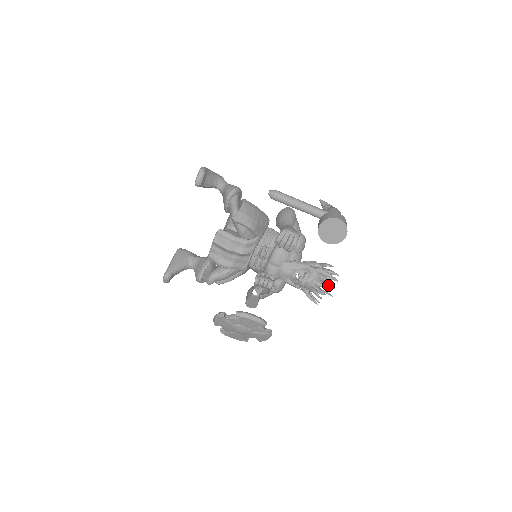
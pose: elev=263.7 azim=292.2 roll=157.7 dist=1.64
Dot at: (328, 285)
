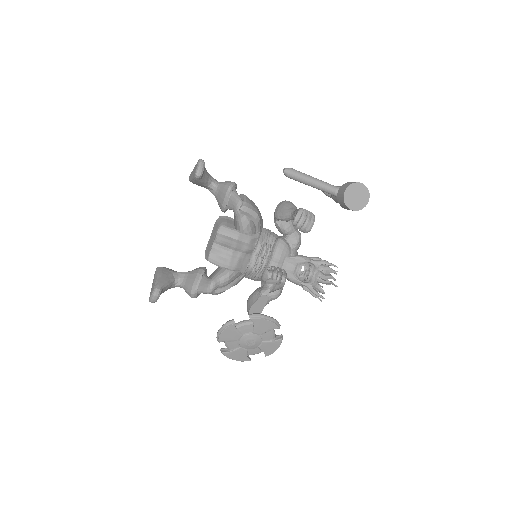
Dot at: (332, 276)
